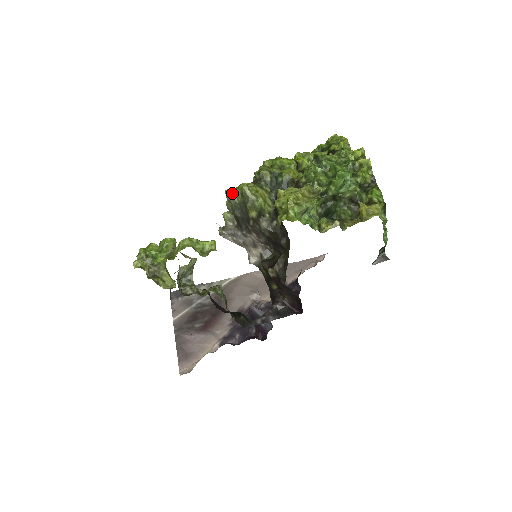
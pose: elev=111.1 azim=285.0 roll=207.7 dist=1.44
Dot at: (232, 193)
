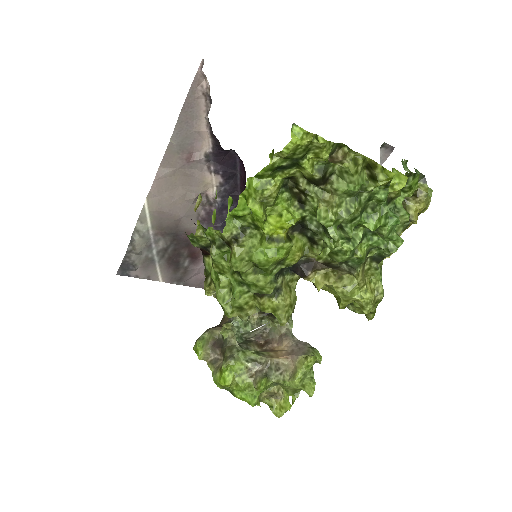
Dot at: (248, 318)
